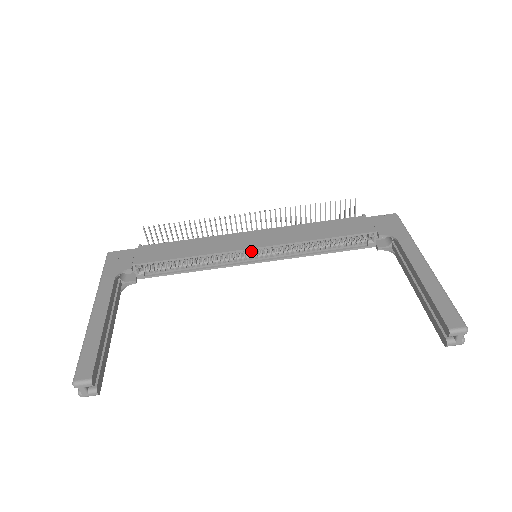
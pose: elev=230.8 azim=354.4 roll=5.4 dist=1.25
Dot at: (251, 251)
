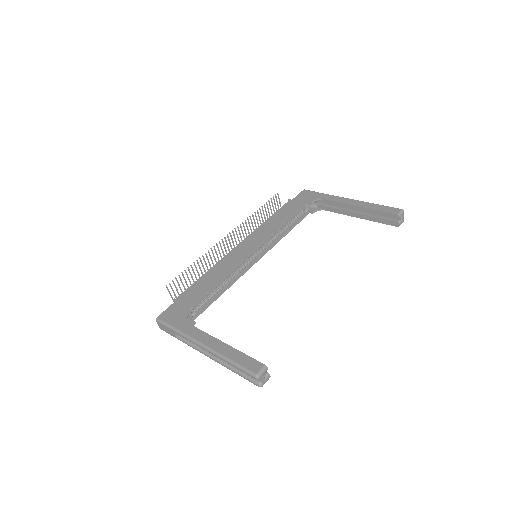
Dot at: occluded
